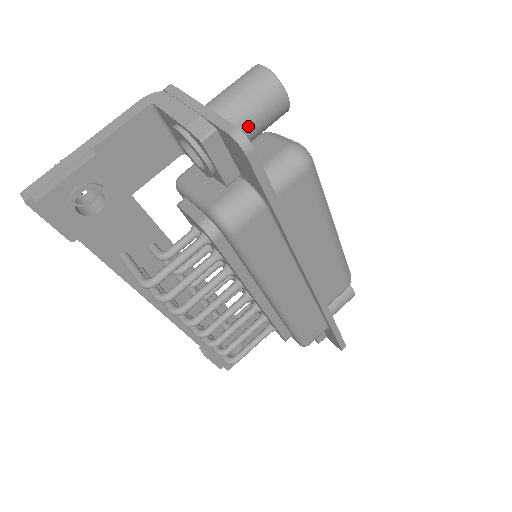
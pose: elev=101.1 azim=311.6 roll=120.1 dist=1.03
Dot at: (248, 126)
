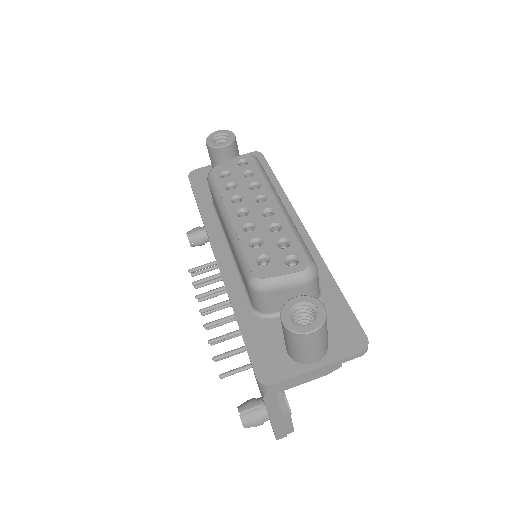
Dot at: occluded
